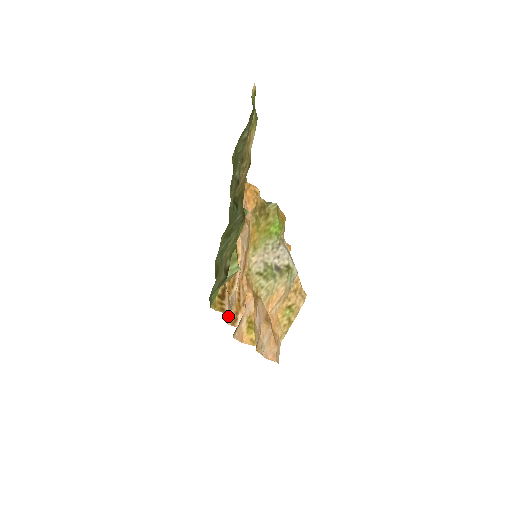
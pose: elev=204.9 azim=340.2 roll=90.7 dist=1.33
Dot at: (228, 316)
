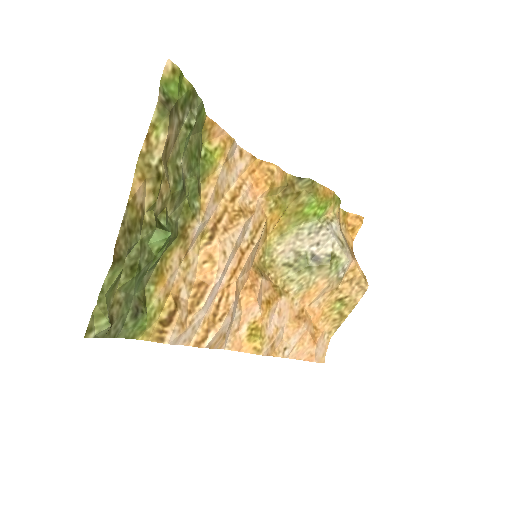
Dot at: (184, 339)
